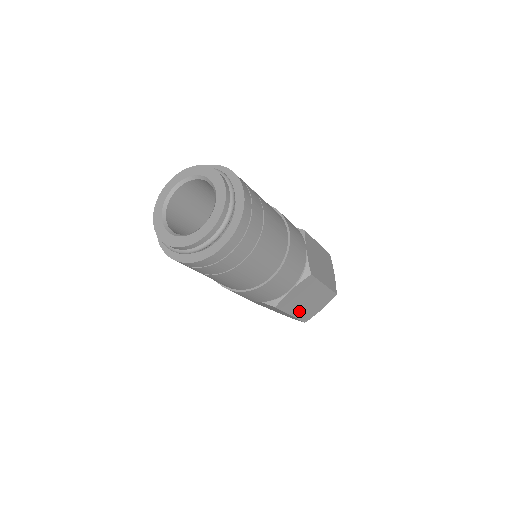
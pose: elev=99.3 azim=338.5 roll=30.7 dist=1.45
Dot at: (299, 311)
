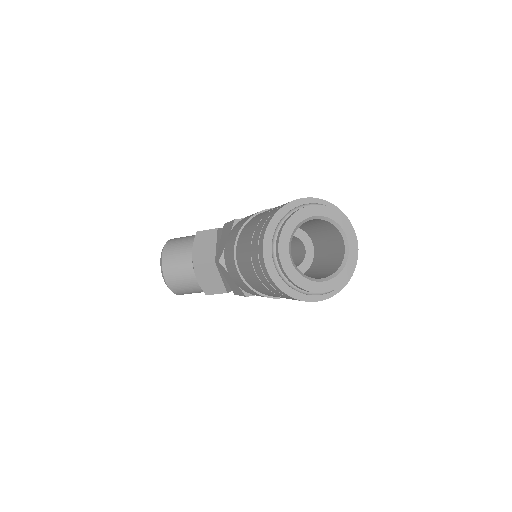
Dot at: occluded
